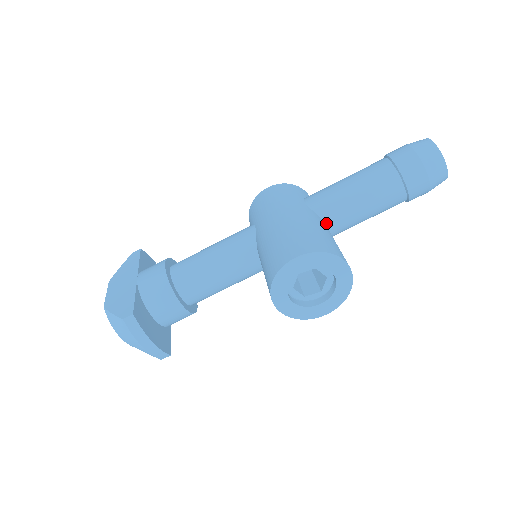
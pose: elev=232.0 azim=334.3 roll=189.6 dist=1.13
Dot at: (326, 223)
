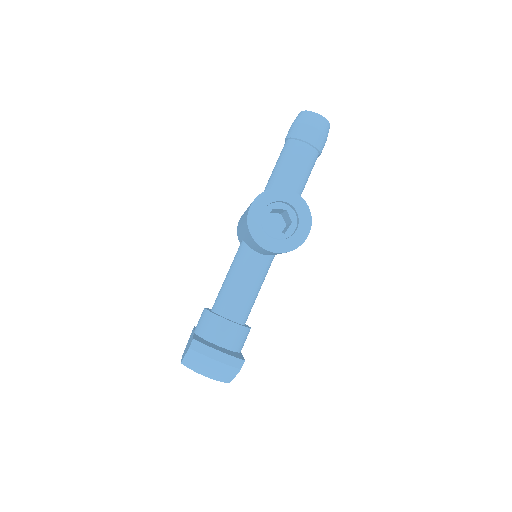
Dot at: occluded
